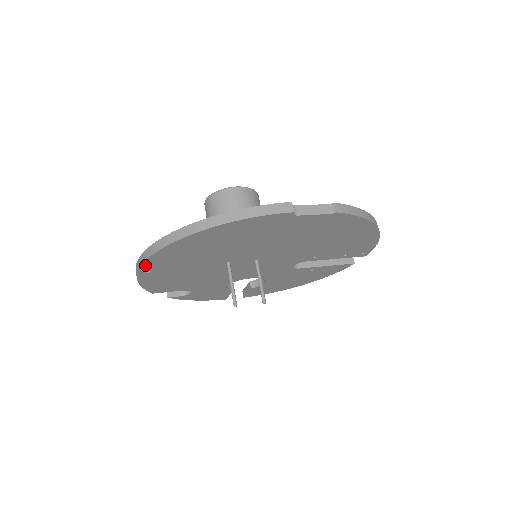
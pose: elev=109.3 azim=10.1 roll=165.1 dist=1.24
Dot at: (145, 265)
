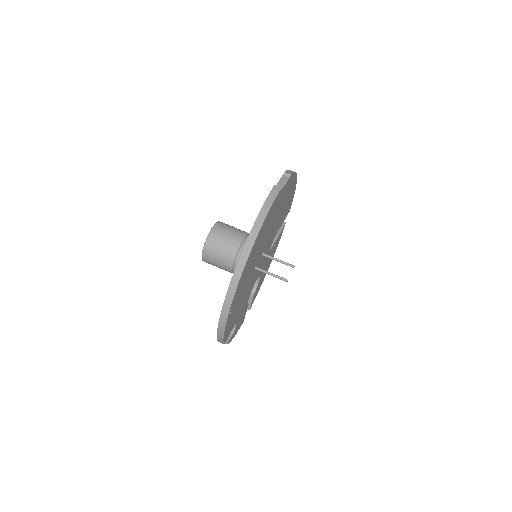
Dot at: (232, 304)
